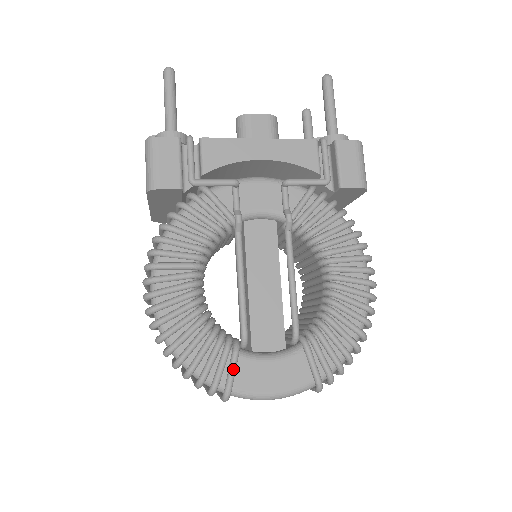
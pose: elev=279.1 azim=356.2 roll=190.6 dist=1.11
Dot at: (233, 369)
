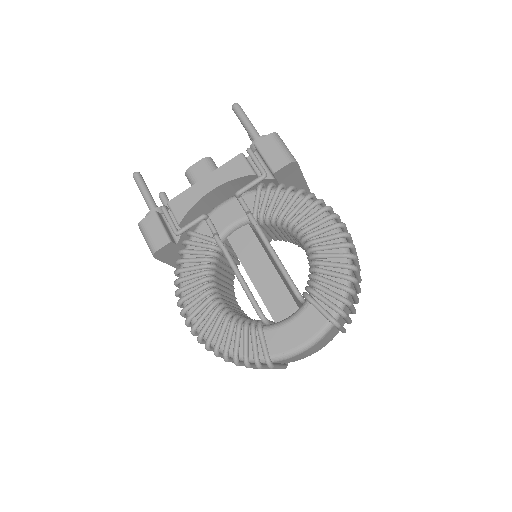
Dot at: (262, 342)
